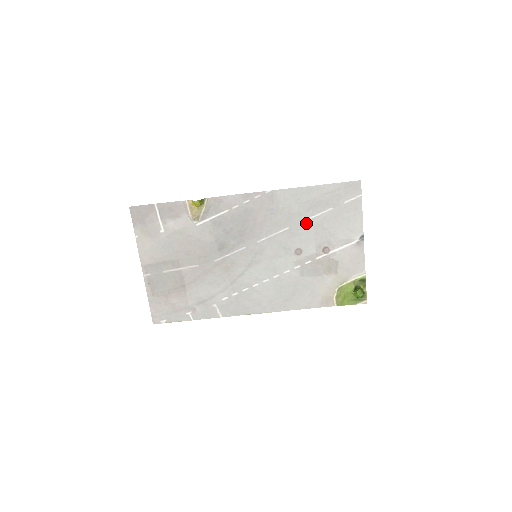
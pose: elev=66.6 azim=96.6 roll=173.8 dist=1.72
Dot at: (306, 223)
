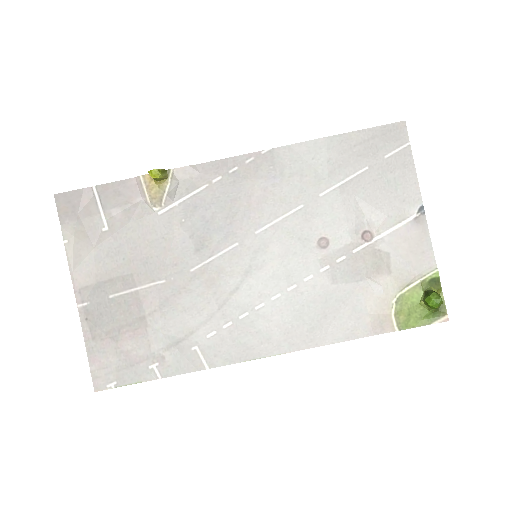
Dot at: (329, 195)
